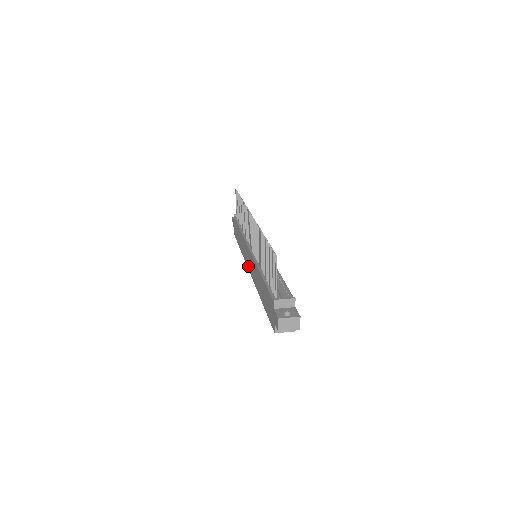
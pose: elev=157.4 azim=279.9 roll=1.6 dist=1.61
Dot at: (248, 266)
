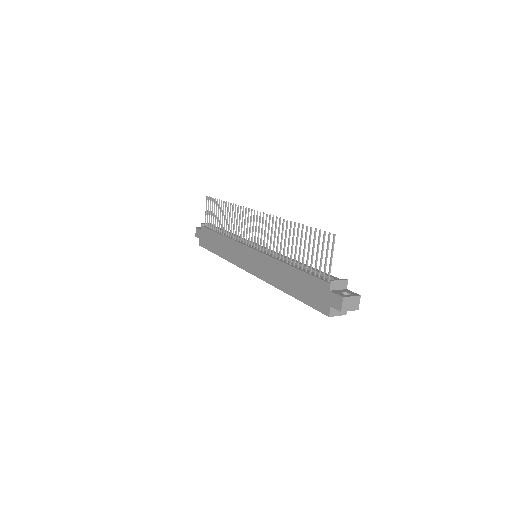
Dot at: (246, 267)
